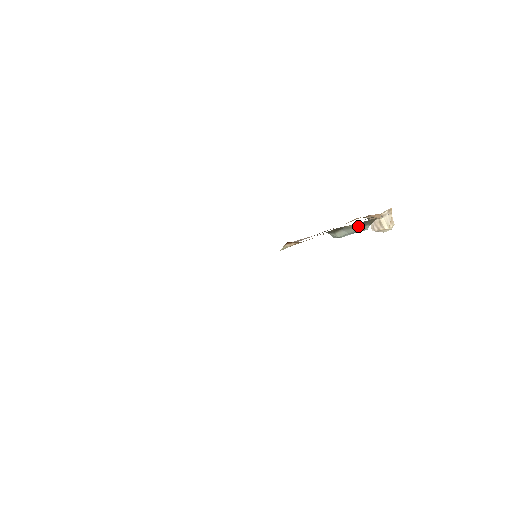
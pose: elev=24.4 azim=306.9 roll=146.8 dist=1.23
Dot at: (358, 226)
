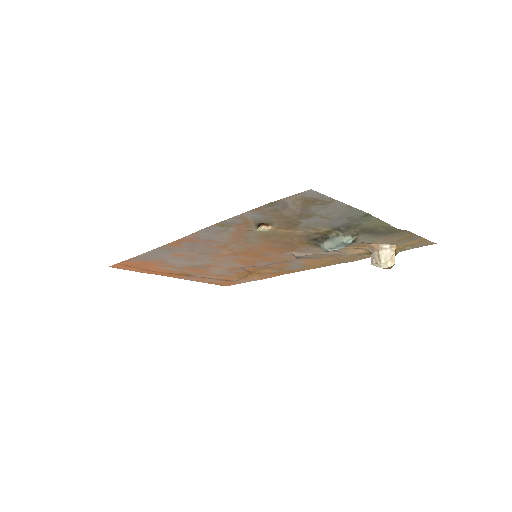
Dot at: (340, 235)
